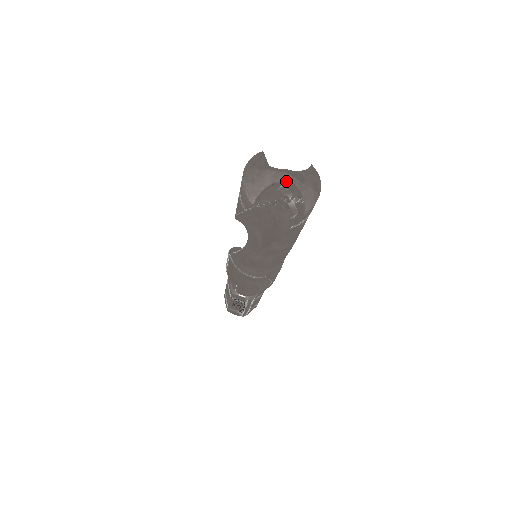
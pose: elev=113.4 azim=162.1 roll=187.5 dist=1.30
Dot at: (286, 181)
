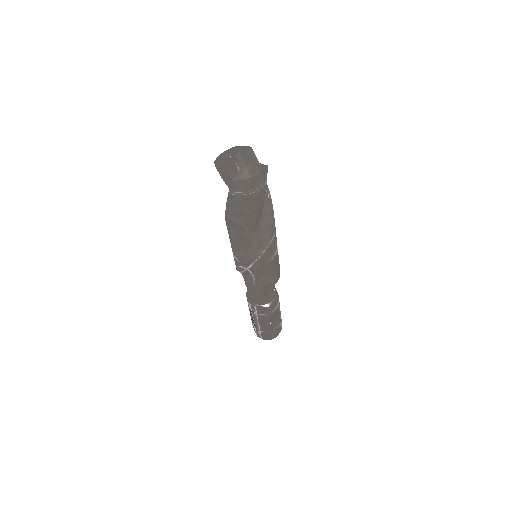
Dot at: (237, 158)
